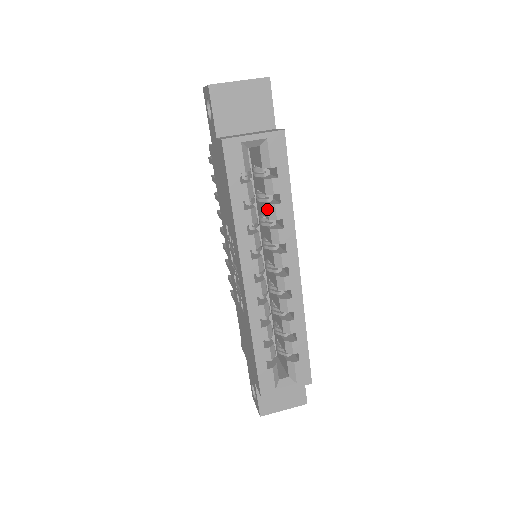
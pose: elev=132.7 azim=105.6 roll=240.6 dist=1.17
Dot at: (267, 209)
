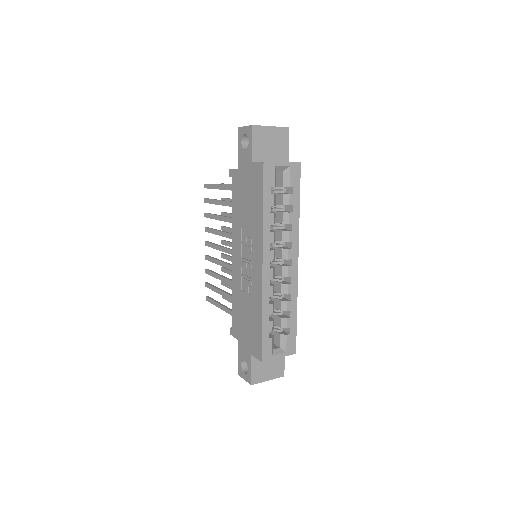
Dot at: (282, 216)
